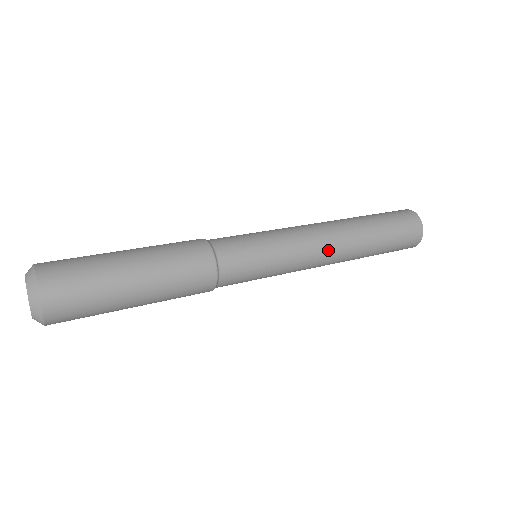
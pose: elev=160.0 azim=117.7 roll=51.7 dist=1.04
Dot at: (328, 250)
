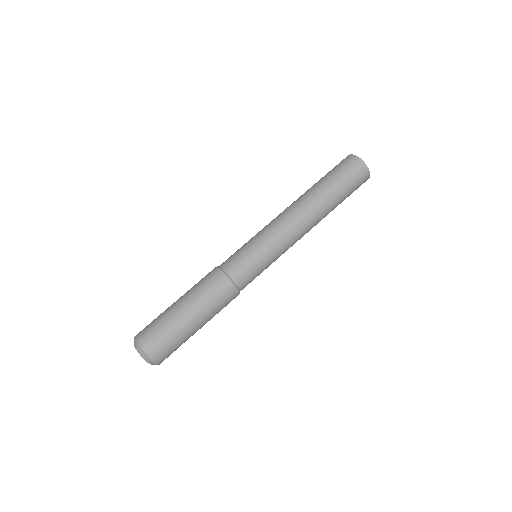
Dot at: occluded
